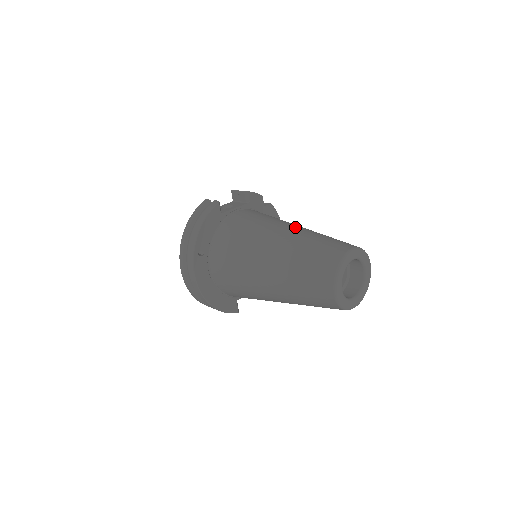
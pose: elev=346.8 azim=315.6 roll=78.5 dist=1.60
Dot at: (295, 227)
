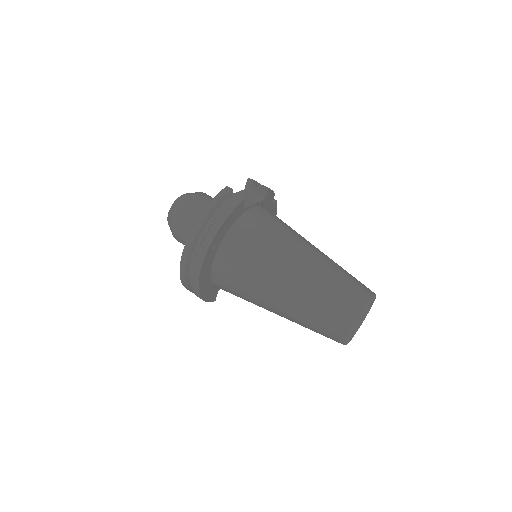
Dot at: (316, 250)
